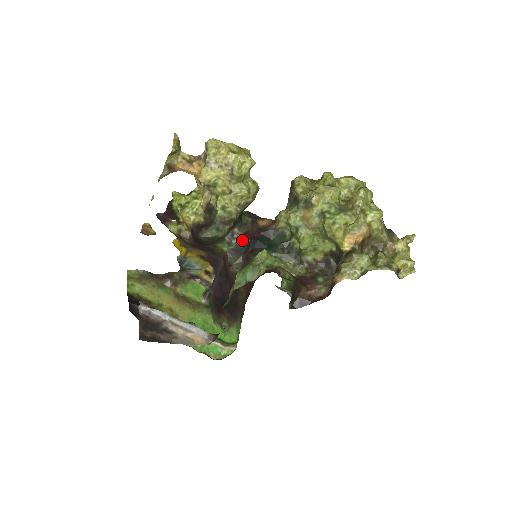
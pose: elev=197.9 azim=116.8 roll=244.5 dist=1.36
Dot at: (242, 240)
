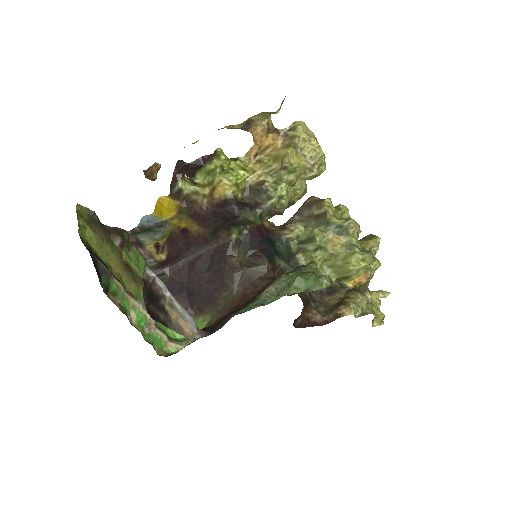
Dot at: (253, 234)
